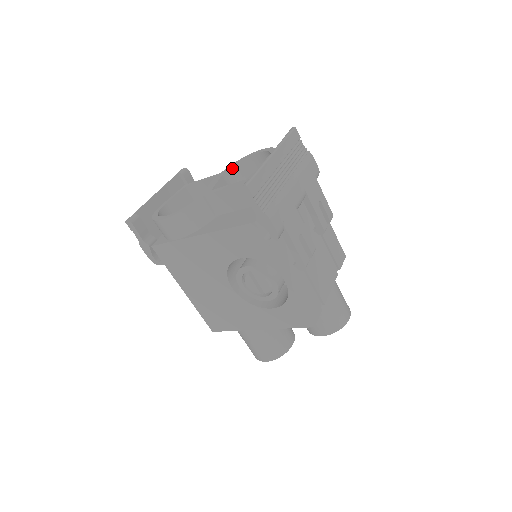
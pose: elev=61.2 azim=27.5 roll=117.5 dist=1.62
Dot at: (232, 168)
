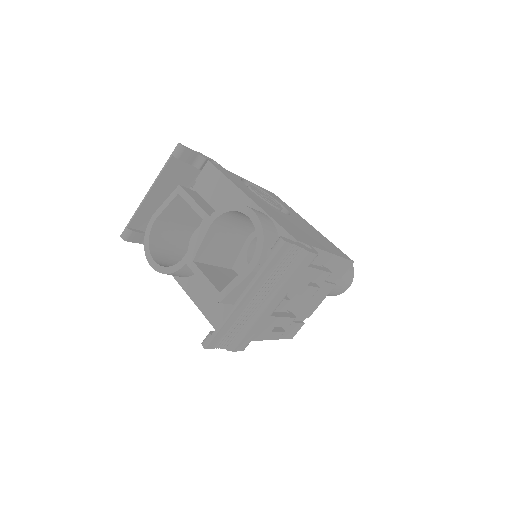
Dot at: (222, 215)
